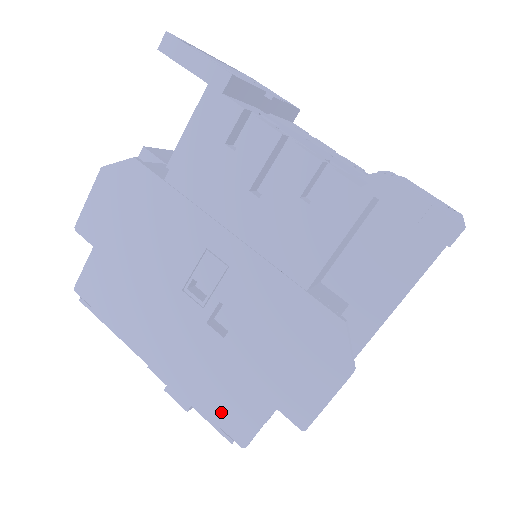
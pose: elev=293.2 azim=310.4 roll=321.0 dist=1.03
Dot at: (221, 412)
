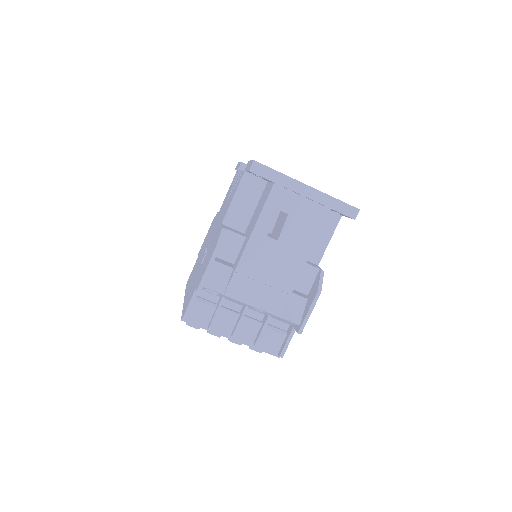
Dot at: occluded
